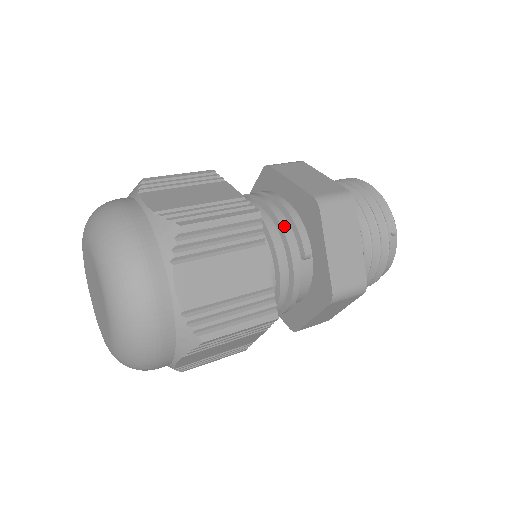
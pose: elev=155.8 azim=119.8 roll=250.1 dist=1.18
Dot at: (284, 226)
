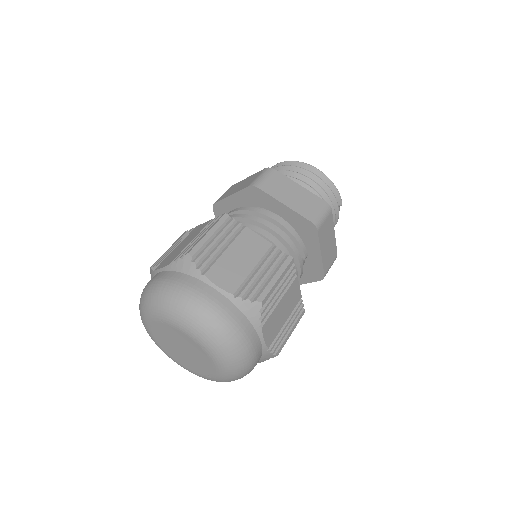
Dot at: (292, 246)
